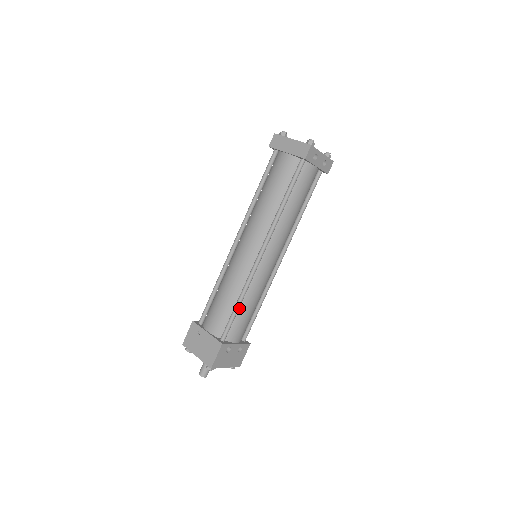
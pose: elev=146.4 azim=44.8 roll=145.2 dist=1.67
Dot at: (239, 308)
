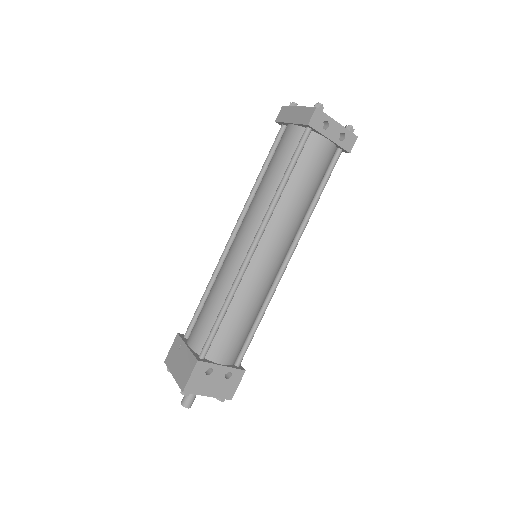
Dot at: (225, 317)
